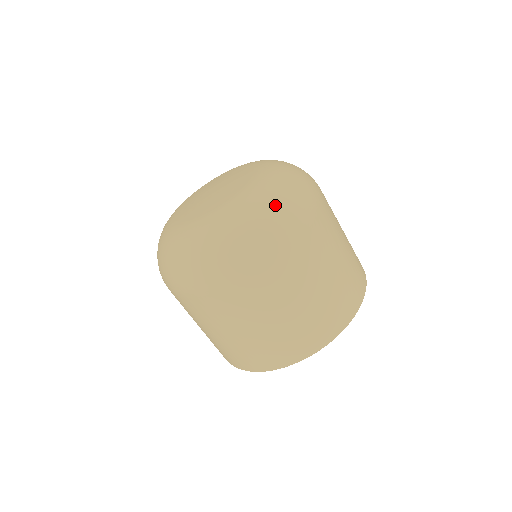
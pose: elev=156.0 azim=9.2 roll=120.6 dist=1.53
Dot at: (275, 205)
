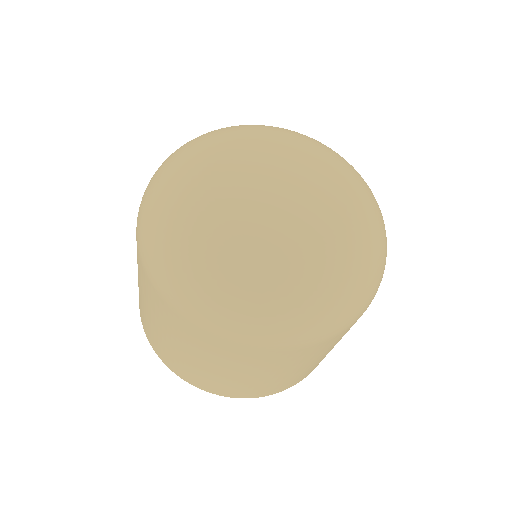
Dot at: (254, 306)
